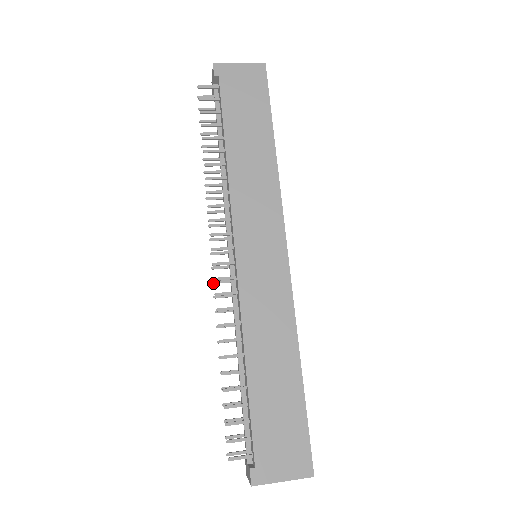
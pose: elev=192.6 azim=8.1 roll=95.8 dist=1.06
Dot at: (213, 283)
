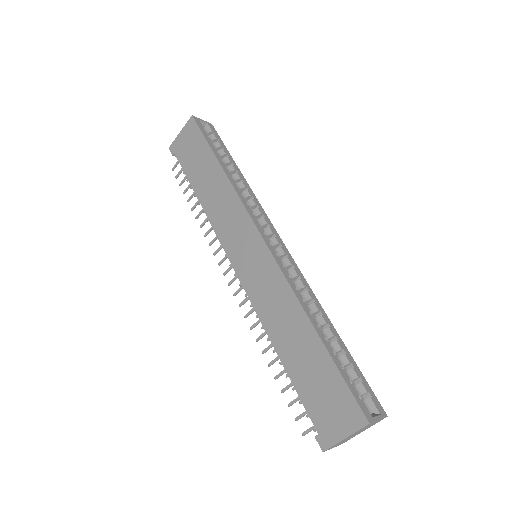
Dot at: (245, 296)
